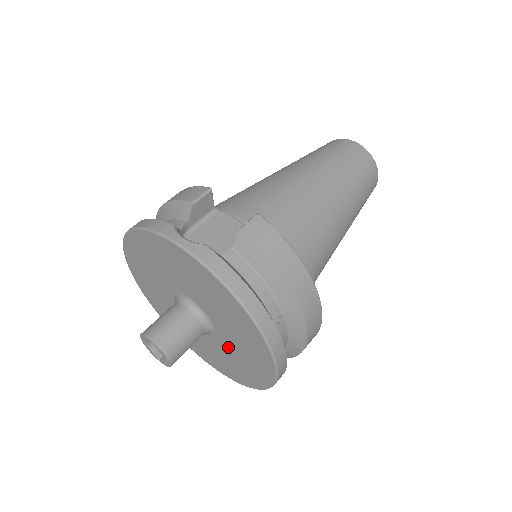
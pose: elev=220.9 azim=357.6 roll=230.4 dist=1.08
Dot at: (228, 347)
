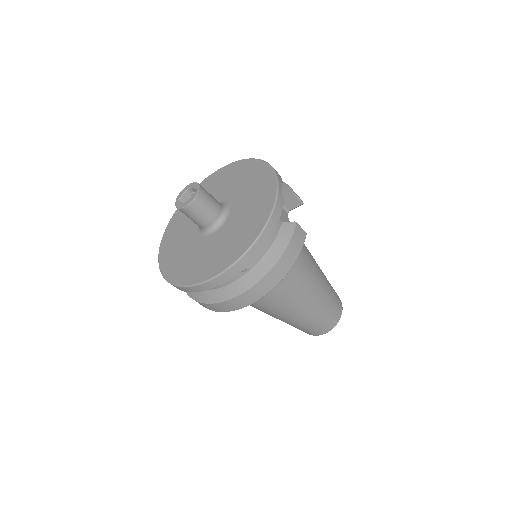
Dot at: (201, 248)
